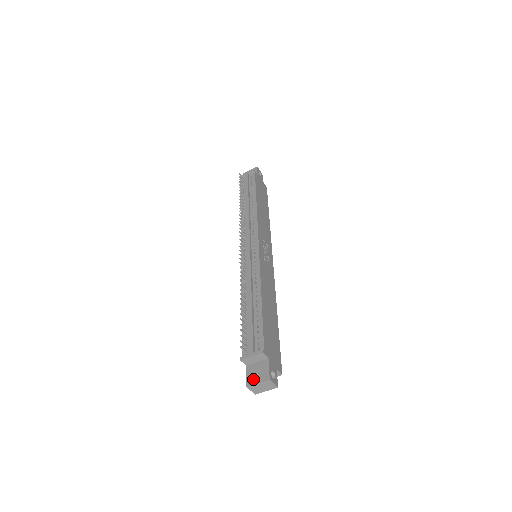
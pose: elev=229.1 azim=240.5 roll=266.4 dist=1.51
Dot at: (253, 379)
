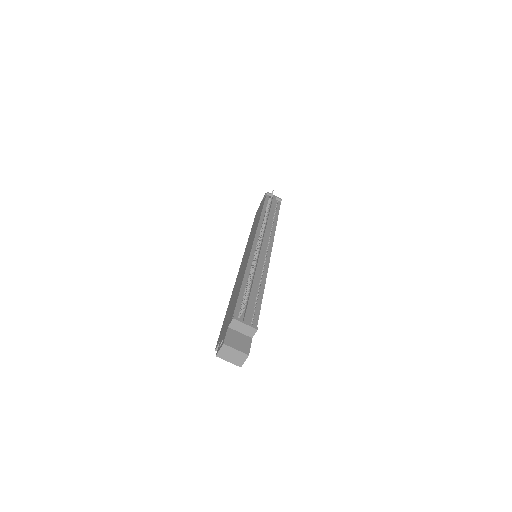
Dot at: (232, 342)
